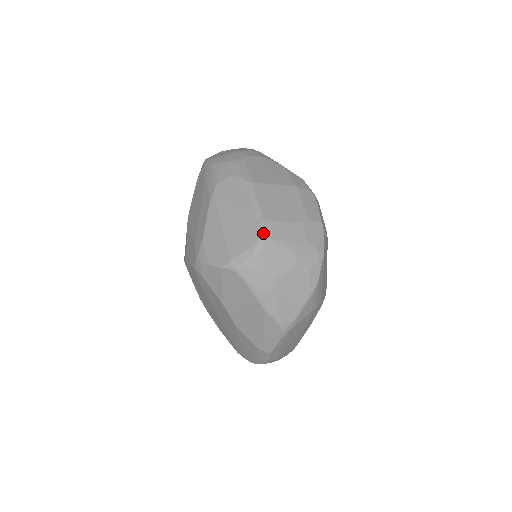
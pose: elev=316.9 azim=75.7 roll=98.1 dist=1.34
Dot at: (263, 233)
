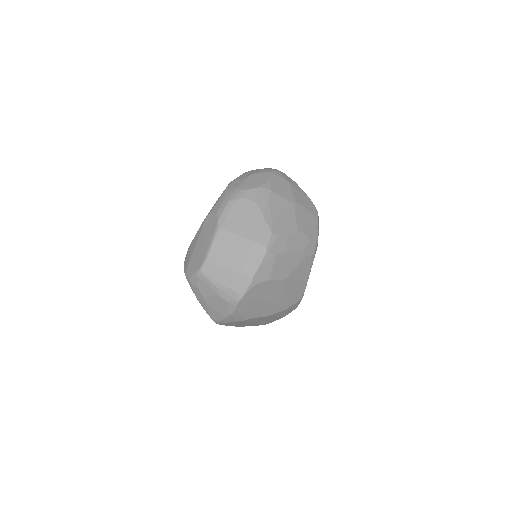
Dot at: (201, 268)
